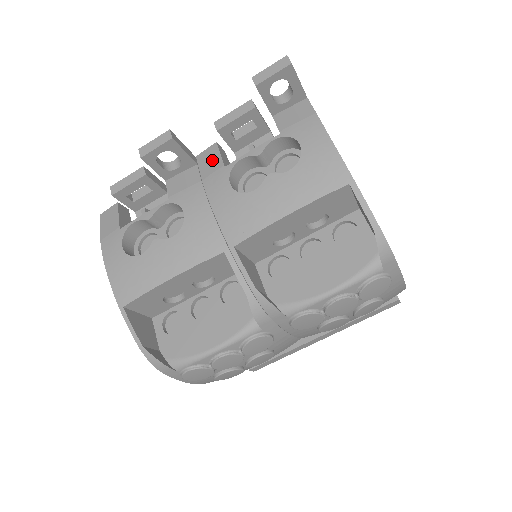
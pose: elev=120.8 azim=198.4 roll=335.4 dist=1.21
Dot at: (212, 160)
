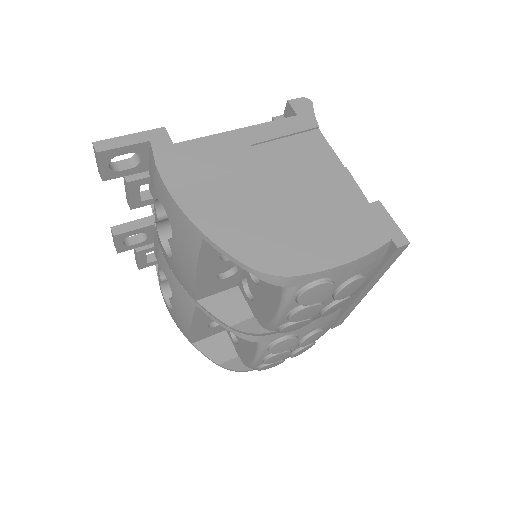
Dot at: occluded
